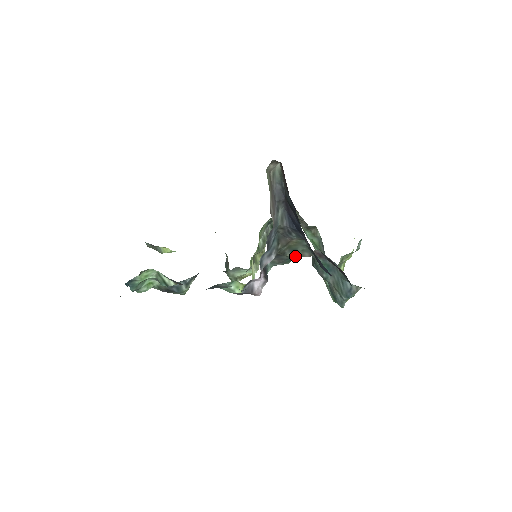
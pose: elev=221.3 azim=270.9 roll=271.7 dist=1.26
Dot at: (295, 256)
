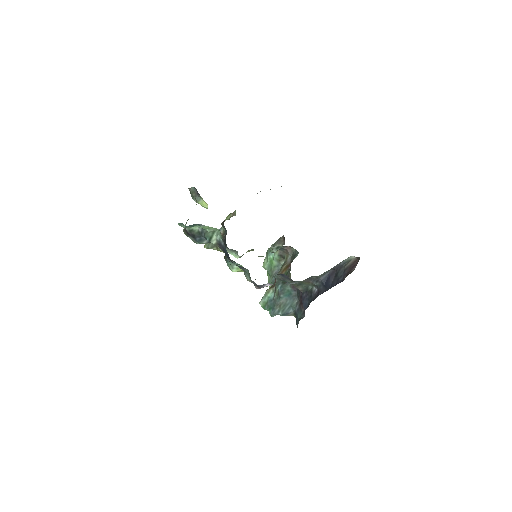
Dot at: (294, 285)
